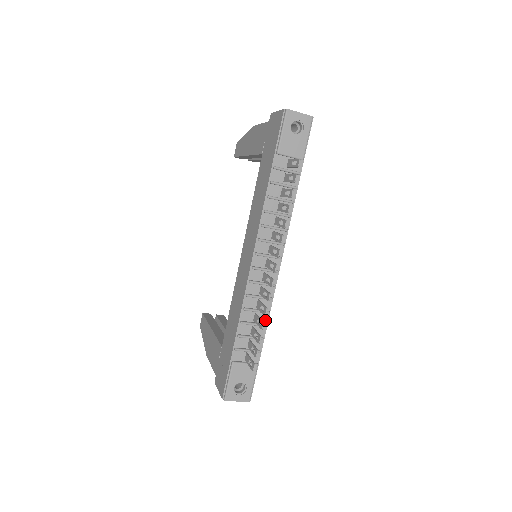
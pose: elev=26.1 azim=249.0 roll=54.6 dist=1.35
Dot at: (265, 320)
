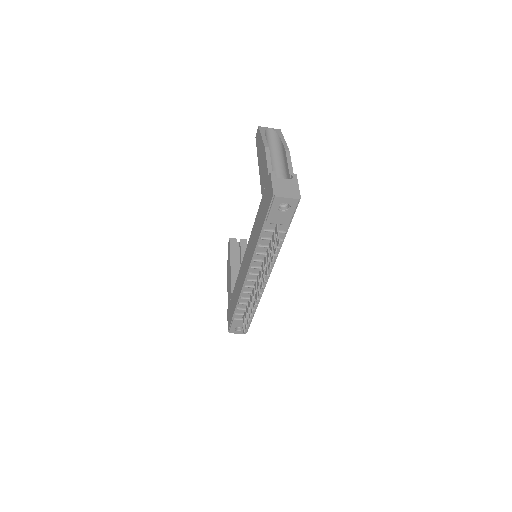
Dot at: (257, 302)
